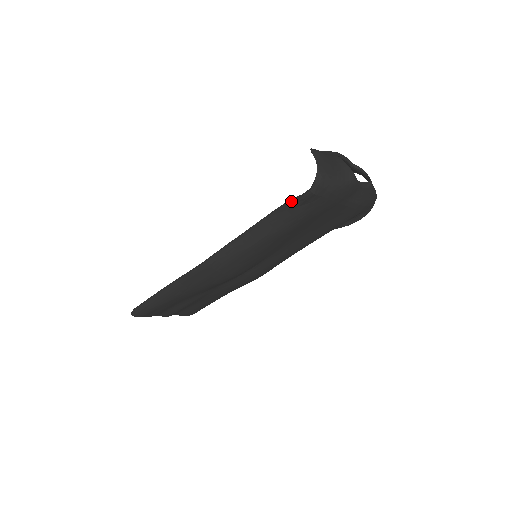
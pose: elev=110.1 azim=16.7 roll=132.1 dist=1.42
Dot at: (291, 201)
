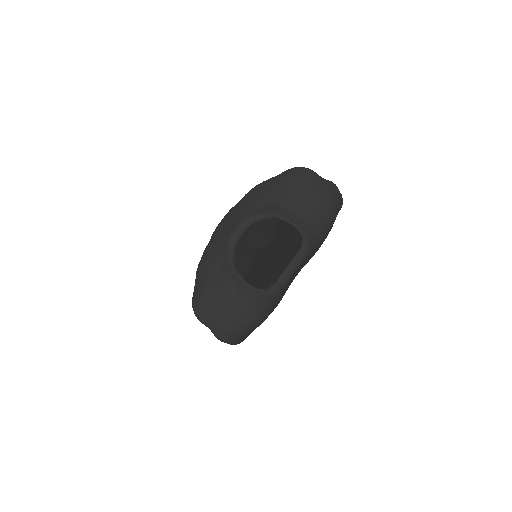
Dot at: occluded
